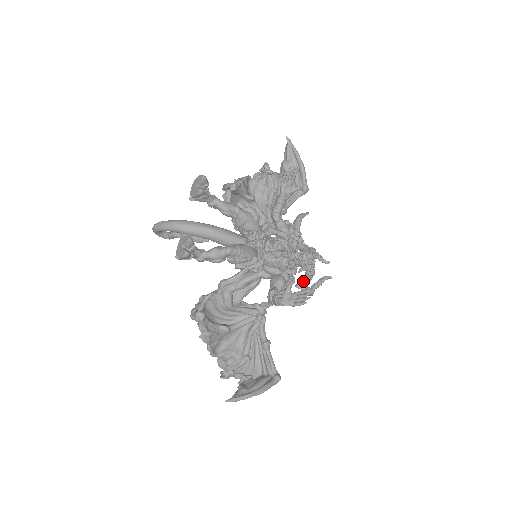
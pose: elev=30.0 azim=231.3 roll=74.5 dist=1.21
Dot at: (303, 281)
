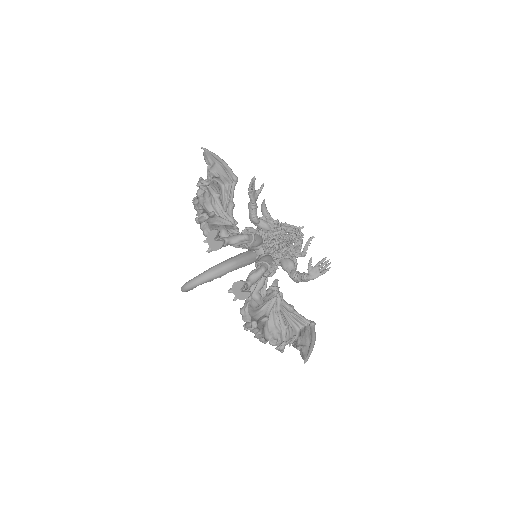
Dot at: (298, 251)
